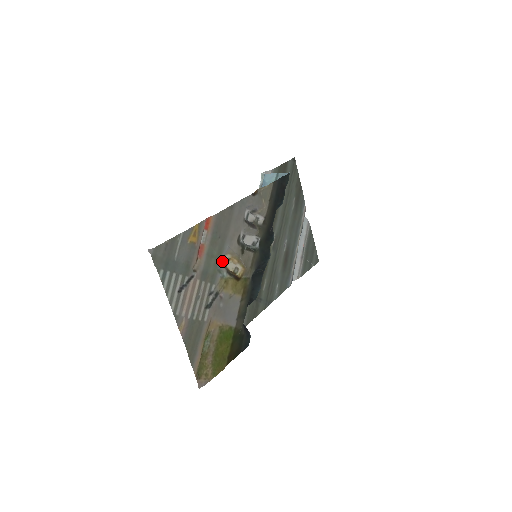
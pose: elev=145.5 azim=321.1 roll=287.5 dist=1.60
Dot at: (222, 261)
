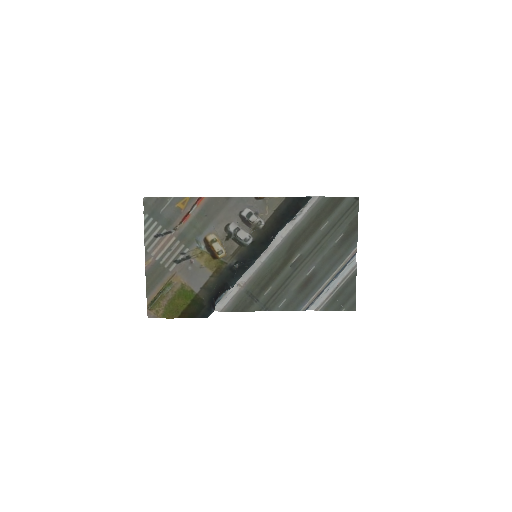
Dot at: (204, 236)
